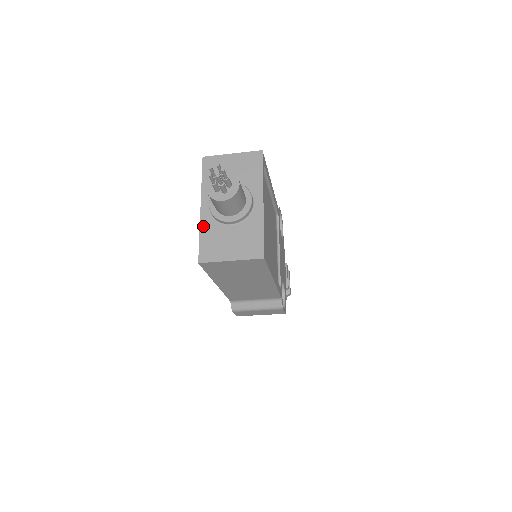
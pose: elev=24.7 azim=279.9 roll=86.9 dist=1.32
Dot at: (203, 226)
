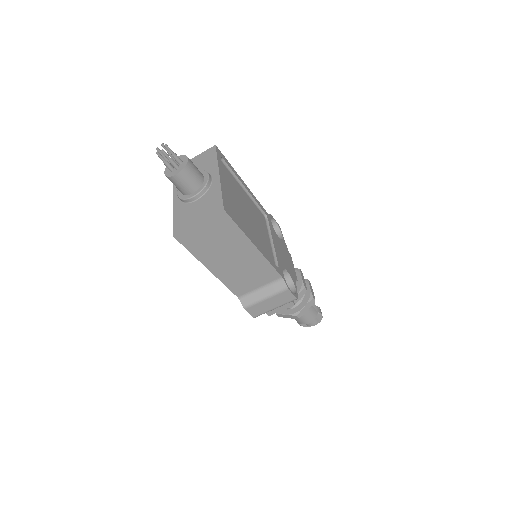
Dot at: (175, 211)
